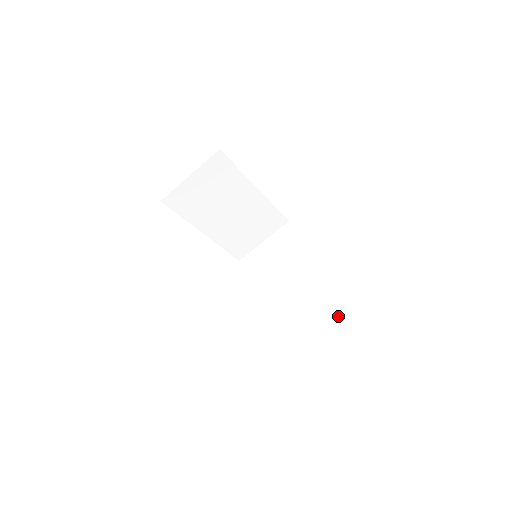
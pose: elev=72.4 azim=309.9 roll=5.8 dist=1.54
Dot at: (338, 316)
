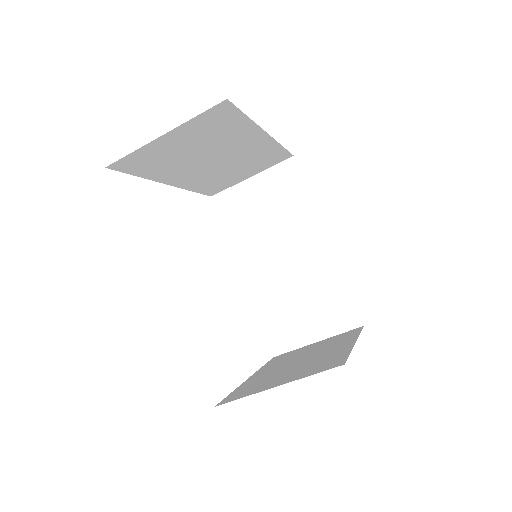
Dot at: (346, 326)
